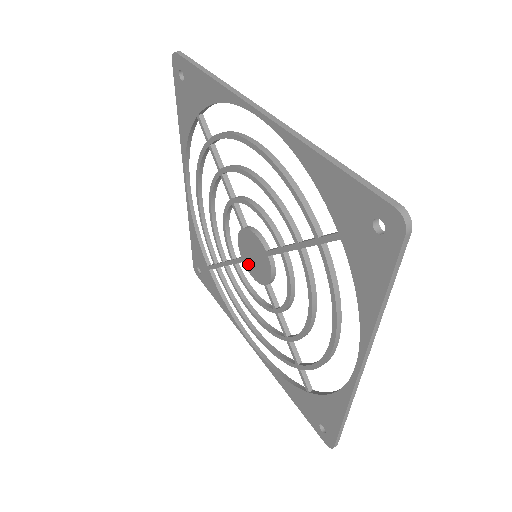
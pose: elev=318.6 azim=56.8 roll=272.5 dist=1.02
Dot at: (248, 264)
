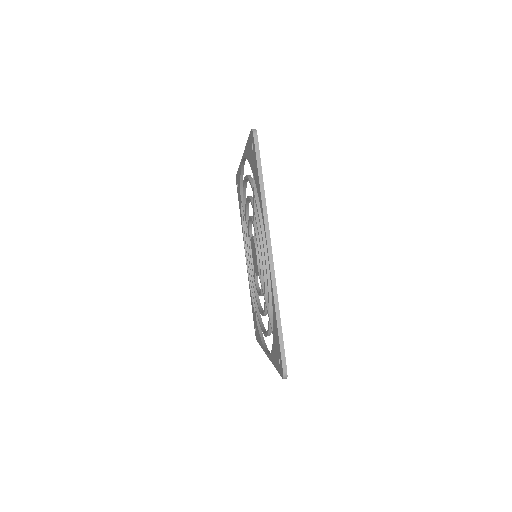
Dot at: (255, 268)
